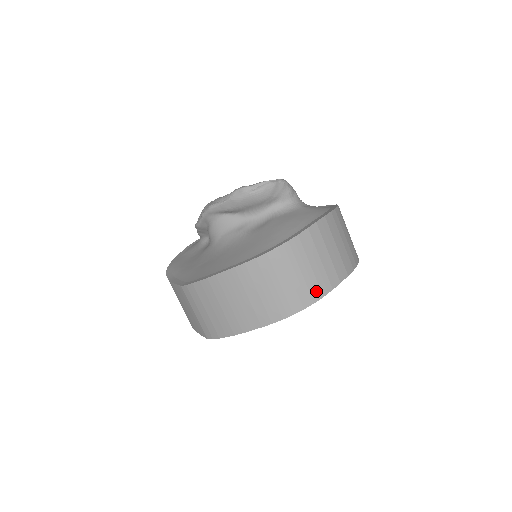
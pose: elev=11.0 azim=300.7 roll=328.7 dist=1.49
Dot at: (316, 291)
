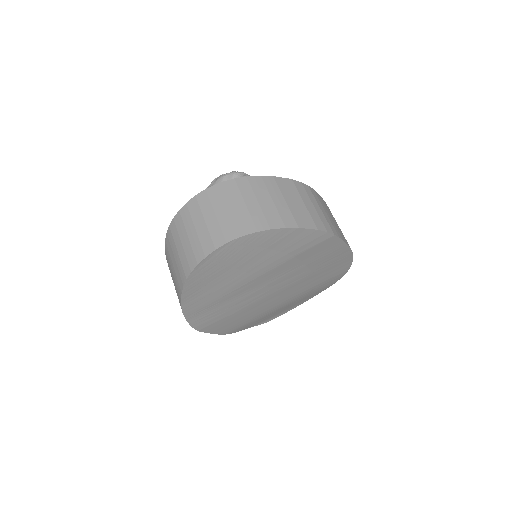
Dot at: (199, 252)
